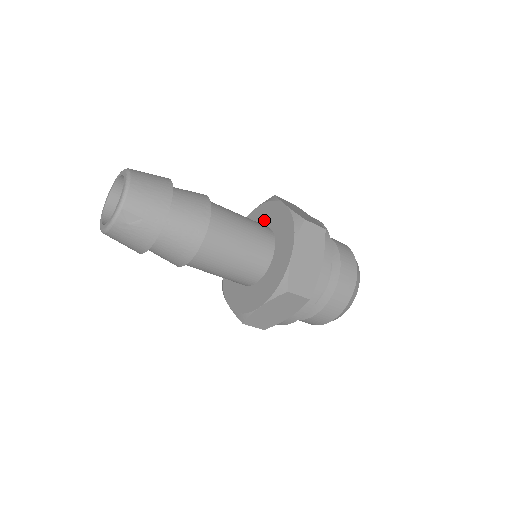
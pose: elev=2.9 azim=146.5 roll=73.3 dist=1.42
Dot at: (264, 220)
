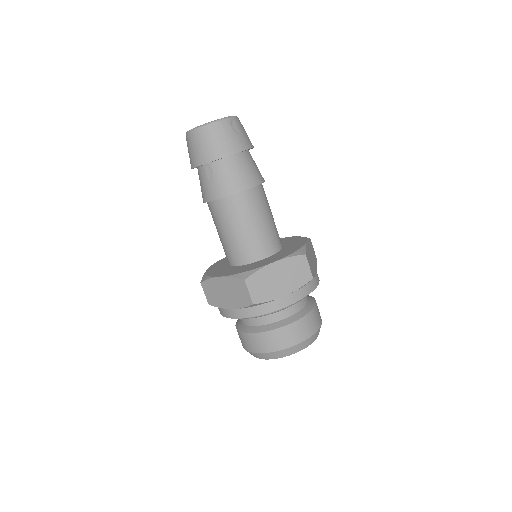
Dot at: occluded
